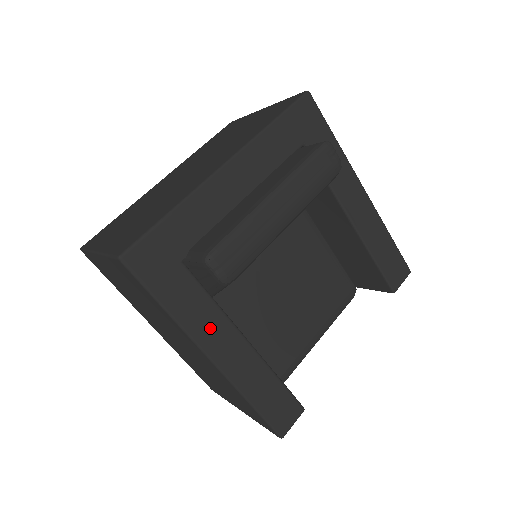
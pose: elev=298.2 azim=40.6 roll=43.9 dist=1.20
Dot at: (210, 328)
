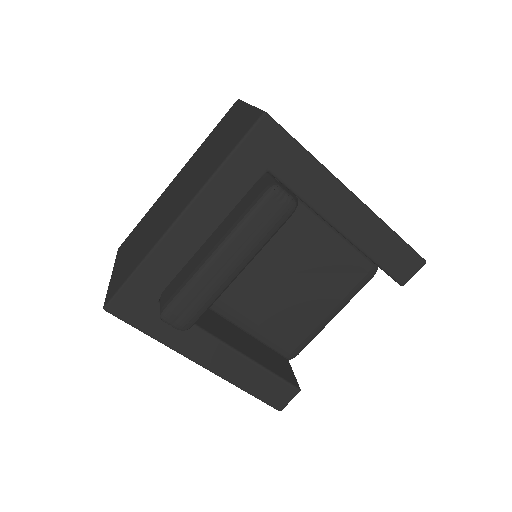
Dot at: (195, 345)
